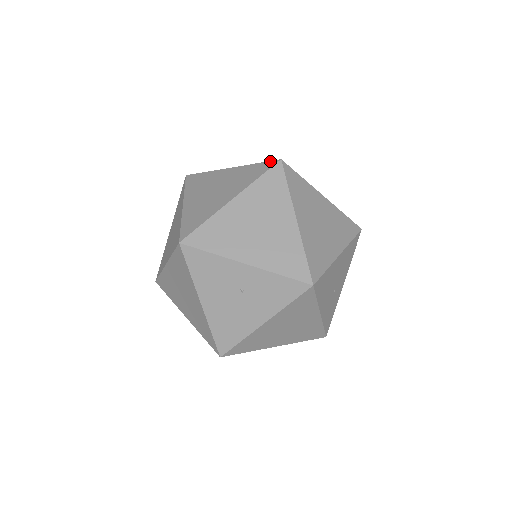
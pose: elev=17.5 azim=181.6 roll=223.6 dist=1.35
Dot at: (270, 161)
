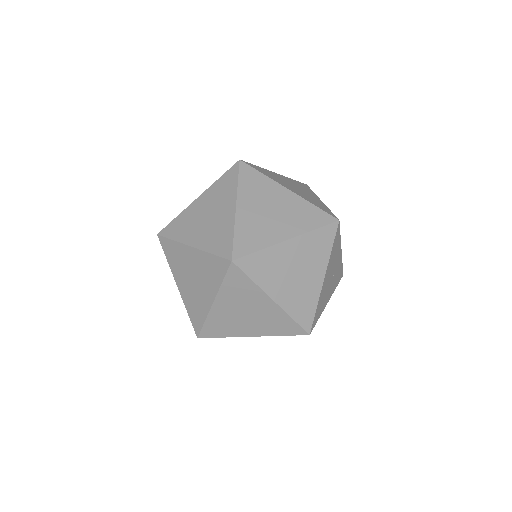
Dot at: (223, 259)
